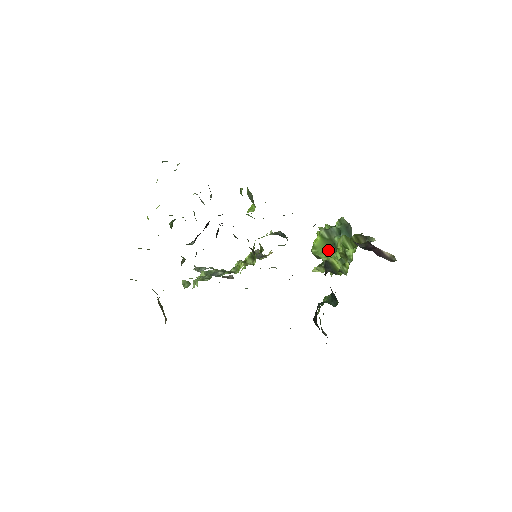
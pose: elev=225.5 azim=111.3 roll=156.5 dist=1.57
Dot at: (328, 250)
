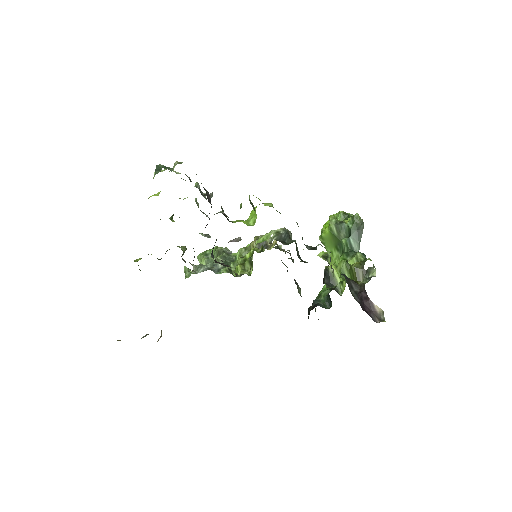
Dot at: (334, 247)
